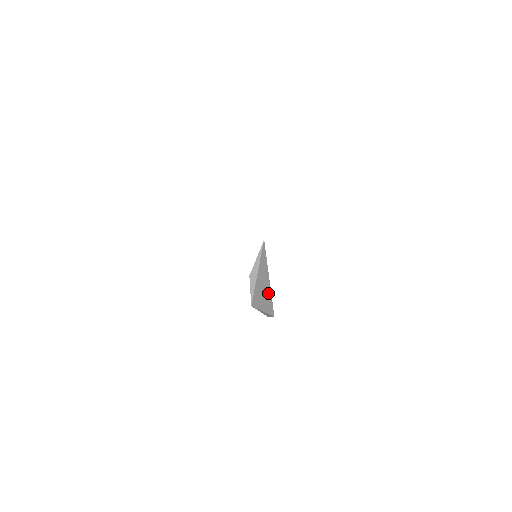
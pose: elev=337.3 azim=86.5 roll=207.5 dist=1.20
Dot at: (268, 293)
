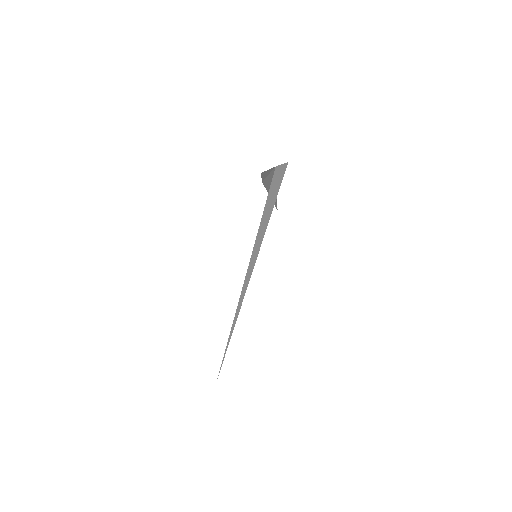
Dot at: occluded
